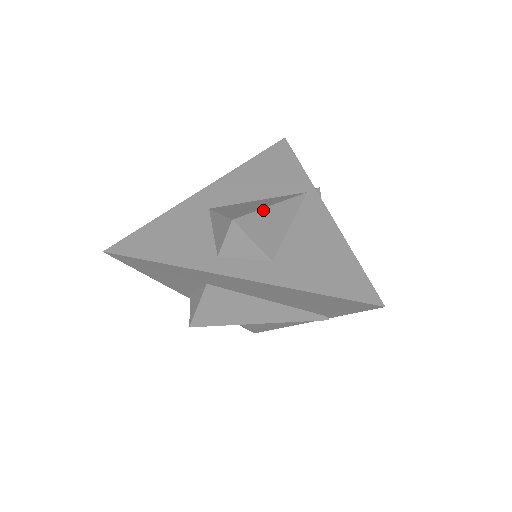
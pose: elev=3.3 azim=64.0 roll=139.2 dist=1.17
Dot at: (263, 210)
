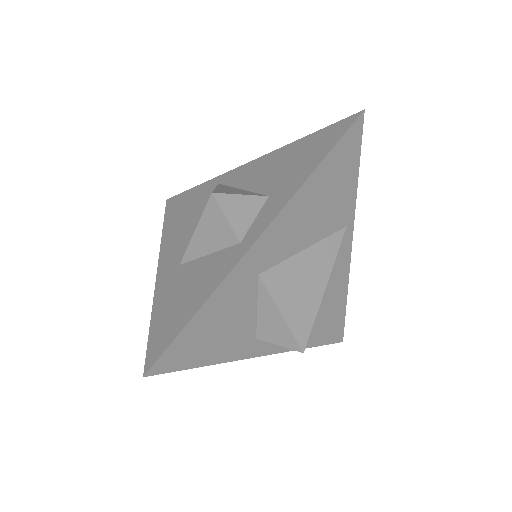
Dot at: (319, 305)
